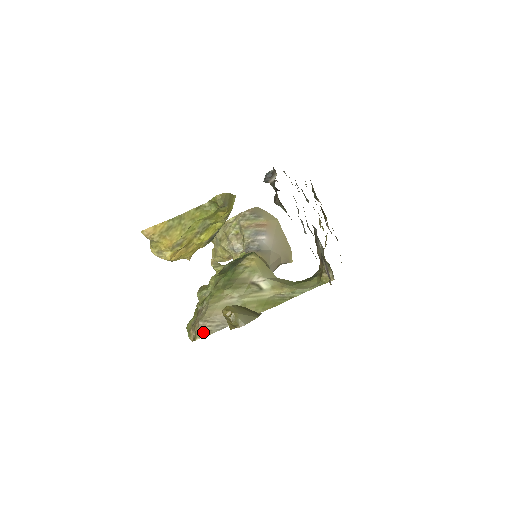
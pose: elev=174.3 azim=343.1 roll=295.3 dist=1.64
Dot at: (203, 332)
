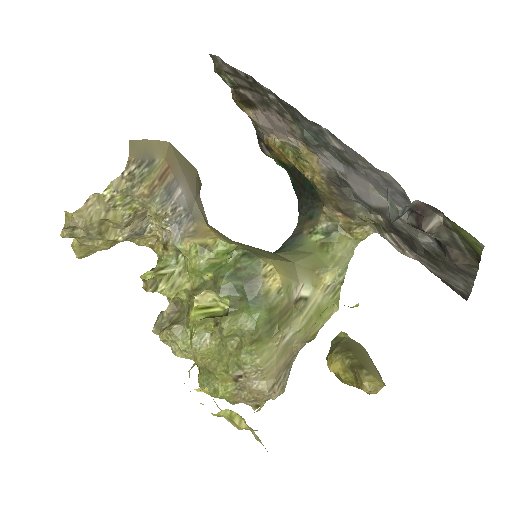
Dot at: occluded
